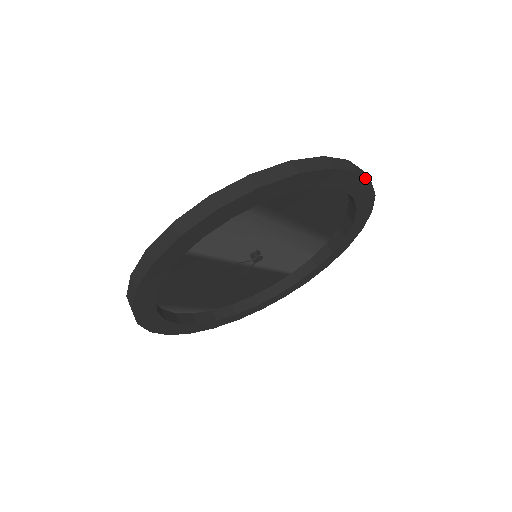
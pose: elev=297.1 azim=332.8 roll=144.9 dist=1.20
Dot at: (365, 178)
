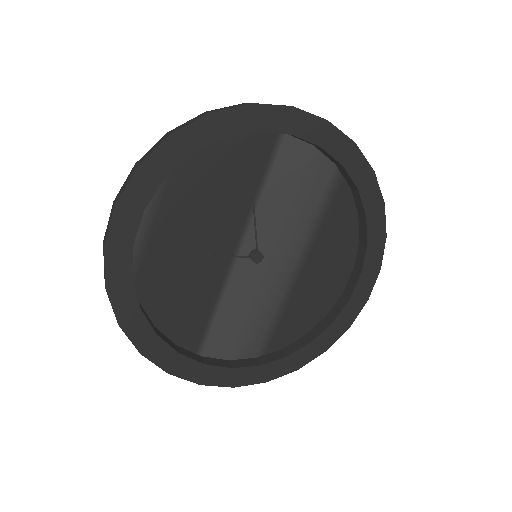
Dot at: (372, 289)
